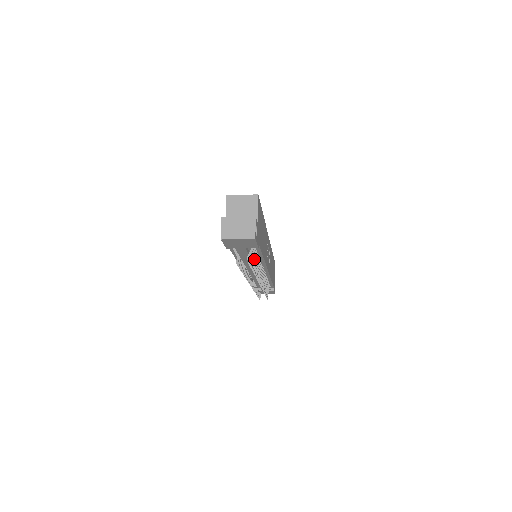
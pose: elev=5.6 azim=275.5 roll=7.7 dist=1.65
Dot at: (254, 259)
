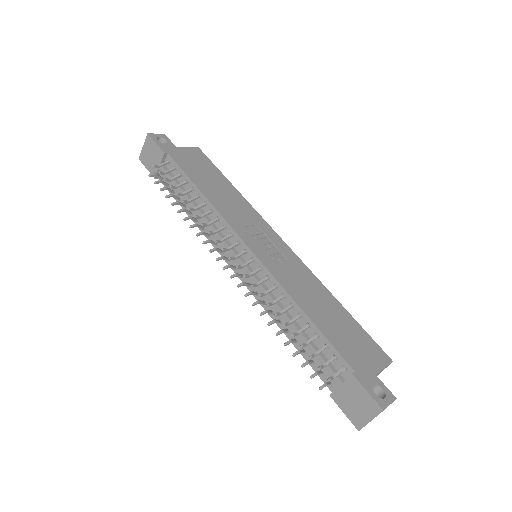
Dot at: (180, 184)
